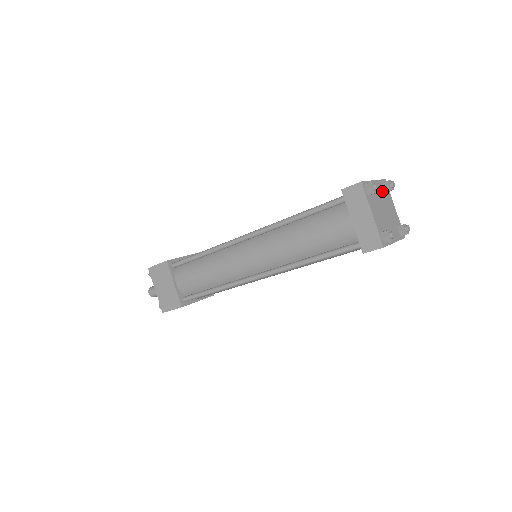
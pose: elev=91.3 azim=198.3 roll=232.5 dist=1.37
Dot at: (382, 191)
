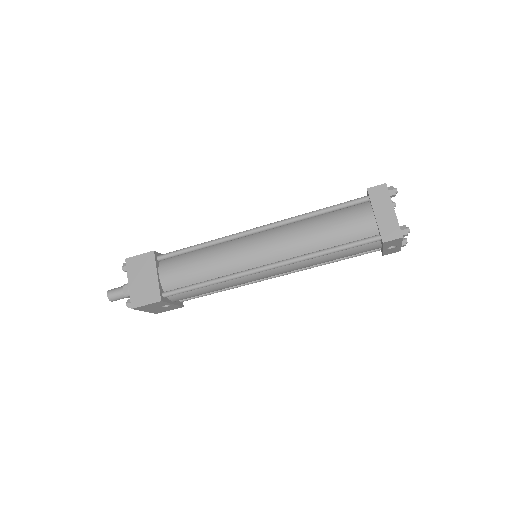
Dot at: occluded
